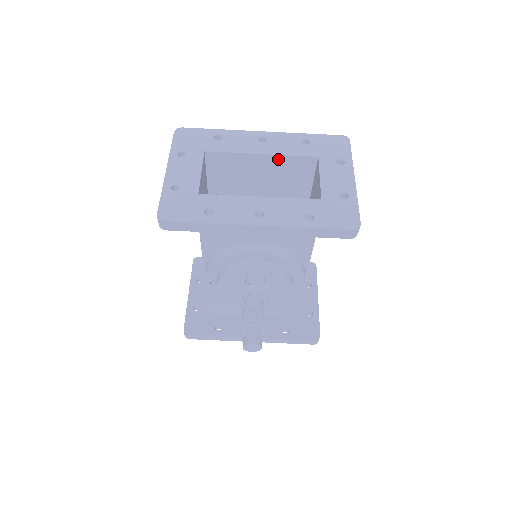
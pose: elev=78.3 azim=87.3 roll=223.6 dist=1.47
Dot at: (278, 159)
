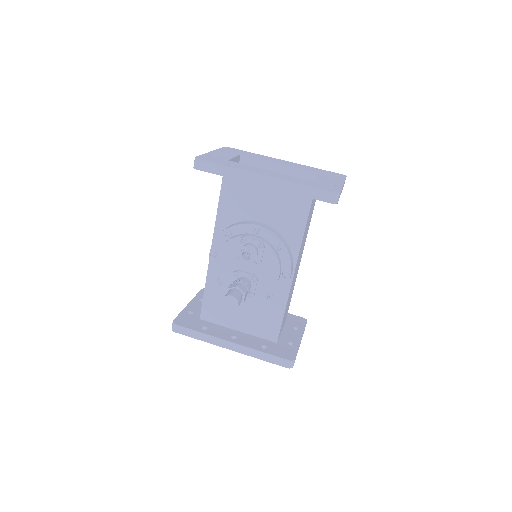
Dot at: (291, 171)
